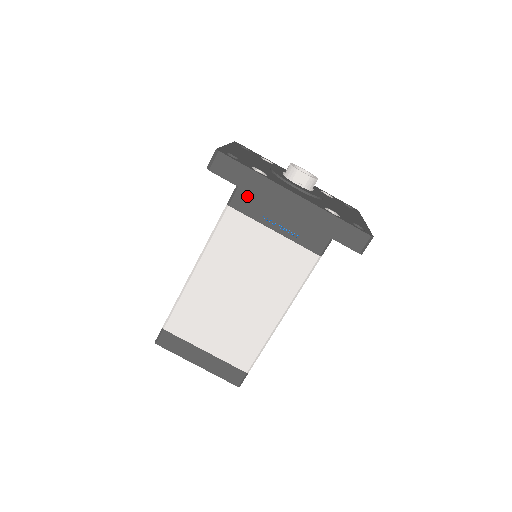
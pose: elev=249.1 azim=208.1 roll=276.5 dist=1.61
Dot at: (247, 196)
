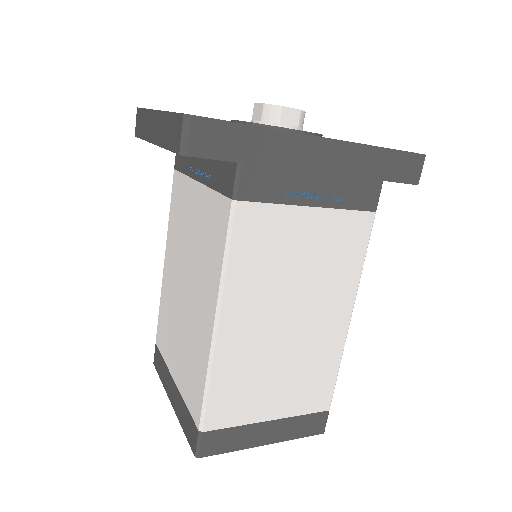
Dot at: (259, 172)
